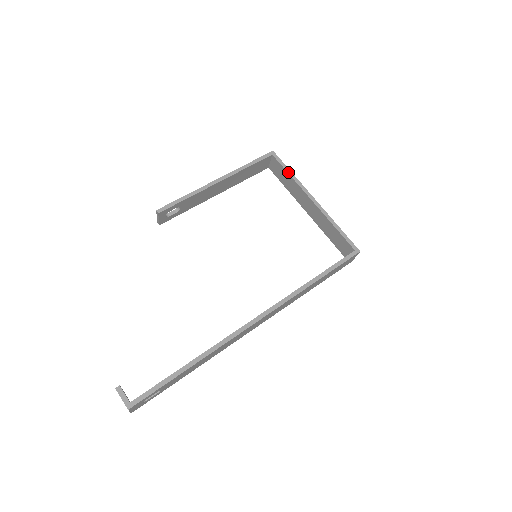
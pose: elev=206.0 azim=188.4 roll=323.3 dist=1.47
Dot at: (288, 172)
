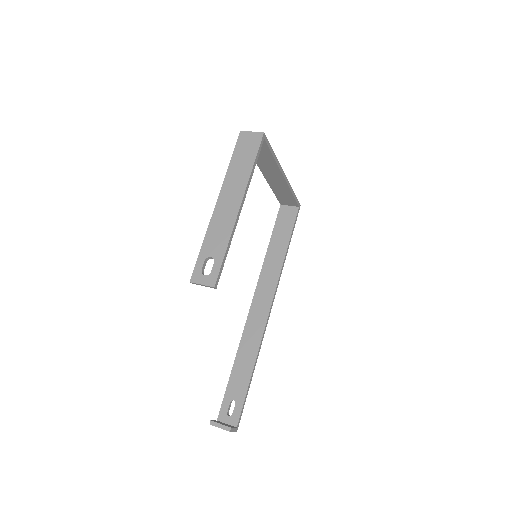
Dot at: (273, 155)
